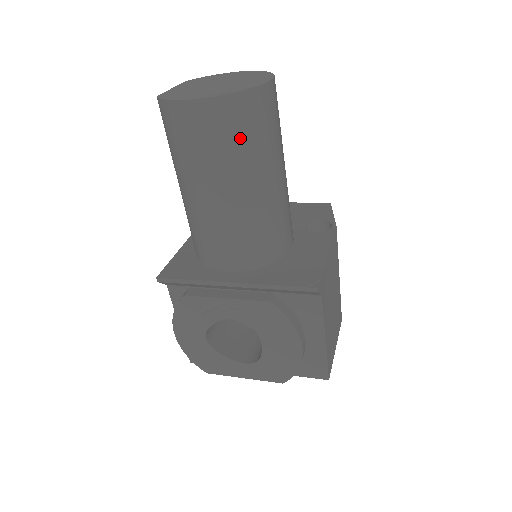
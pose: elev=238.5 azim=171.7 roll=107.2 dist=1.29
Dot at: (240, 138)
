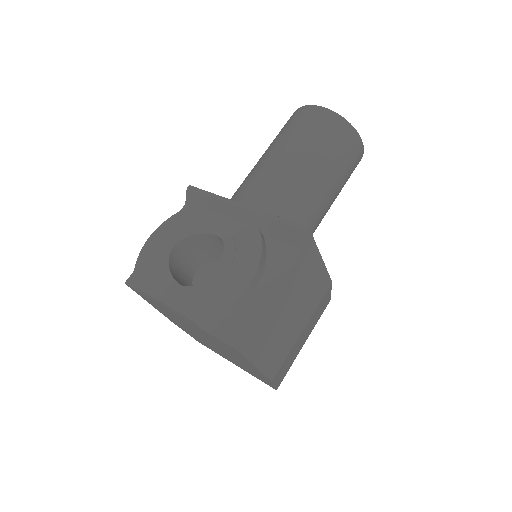
Dot at: (327, 139)
